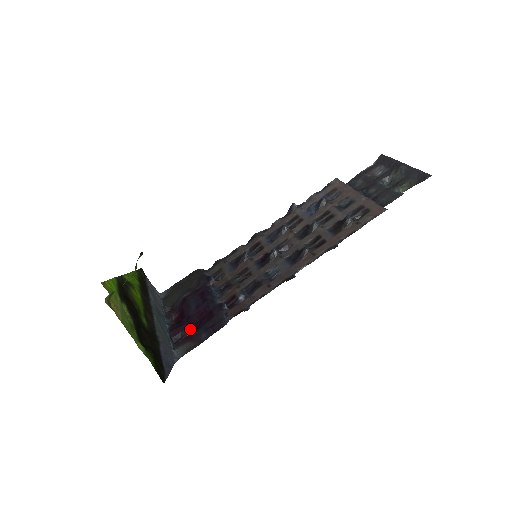
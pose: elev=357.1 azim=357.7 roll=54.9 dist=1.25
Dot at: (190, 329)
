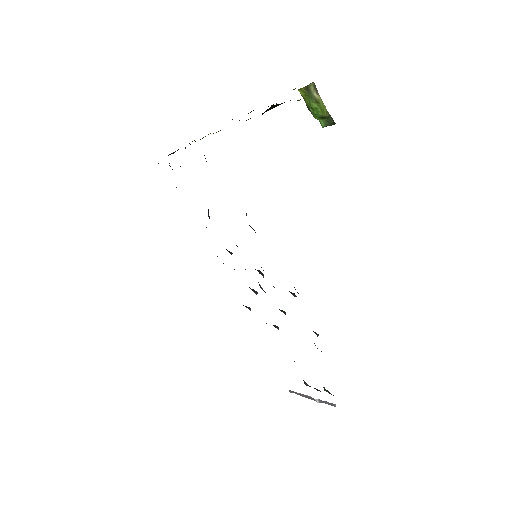
Dot at: occluded
